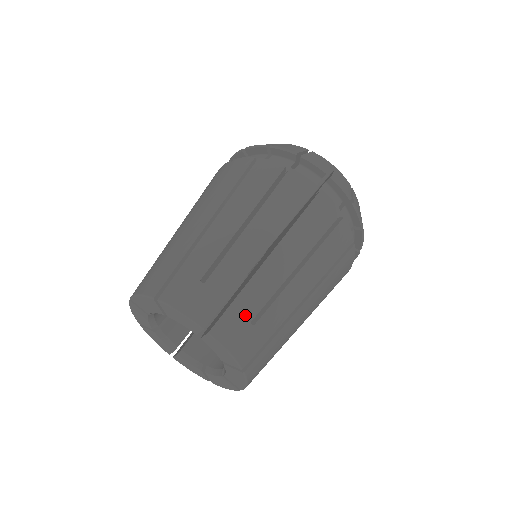
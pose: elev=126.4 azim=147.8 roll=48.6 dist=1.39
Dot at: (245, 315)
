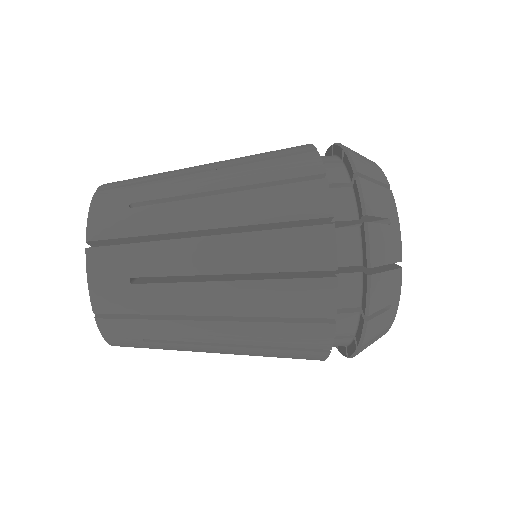
Dot at: (141, 333)
